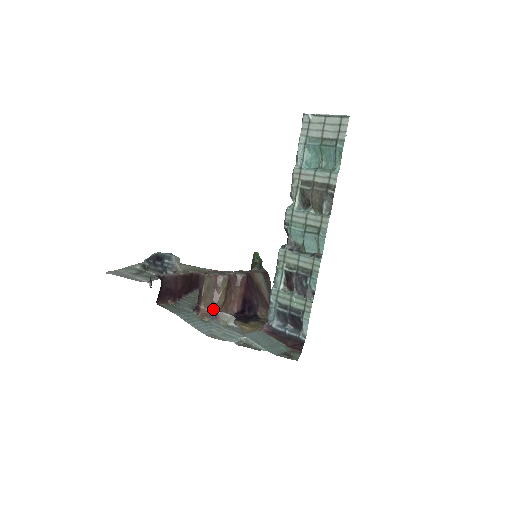
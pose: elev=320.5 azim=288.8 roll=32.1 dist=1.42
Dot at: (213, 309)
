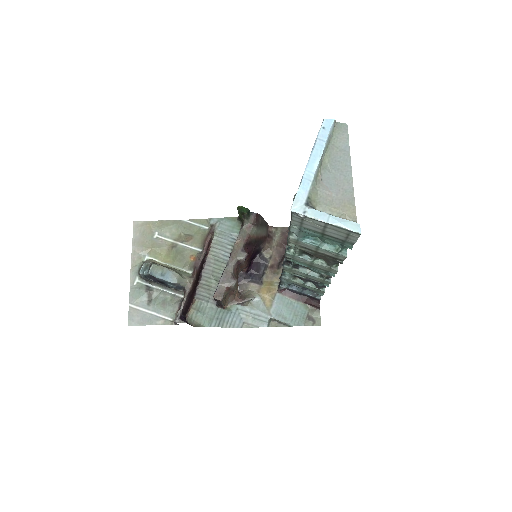
Dot at: (234, 303)
